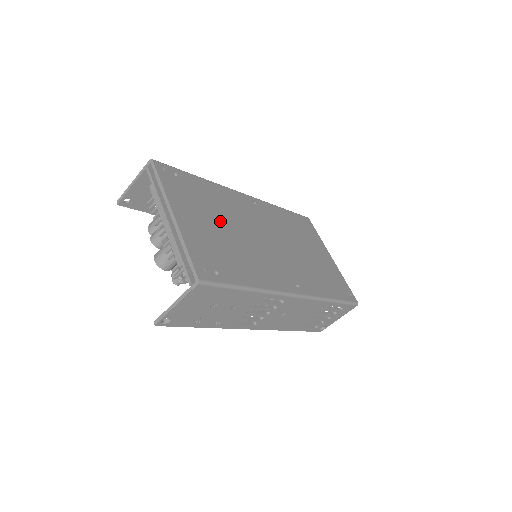
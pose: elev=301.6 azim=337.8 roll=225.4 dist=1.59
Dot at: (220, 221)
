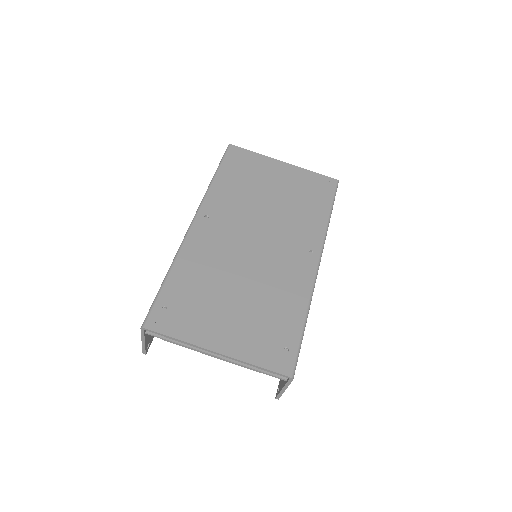
Dot at: (228, 294)
